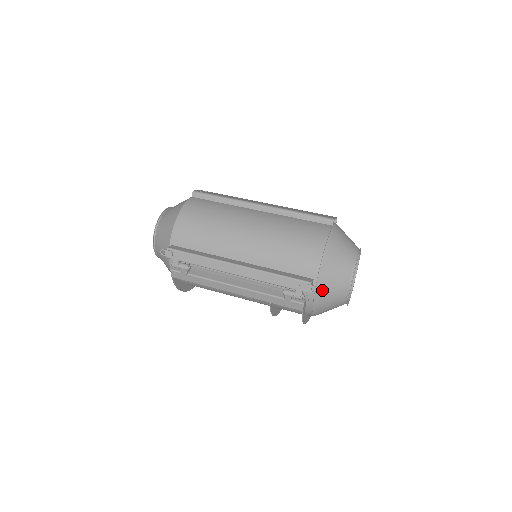
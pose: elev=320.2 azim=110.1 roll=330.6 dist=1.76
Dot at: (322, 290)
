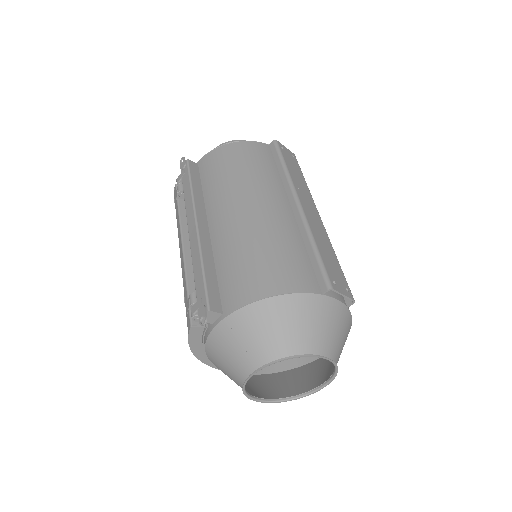
Dot at: (221, 337)
